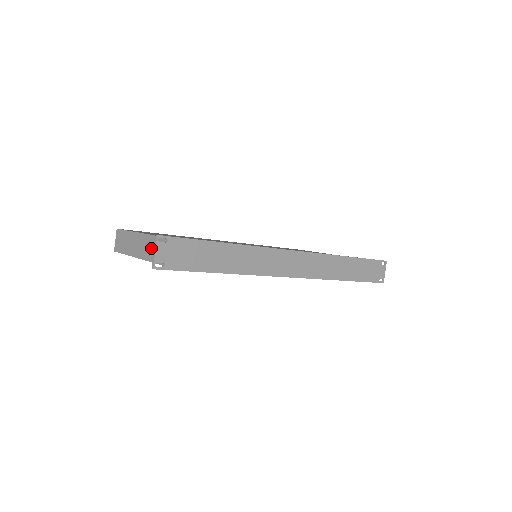
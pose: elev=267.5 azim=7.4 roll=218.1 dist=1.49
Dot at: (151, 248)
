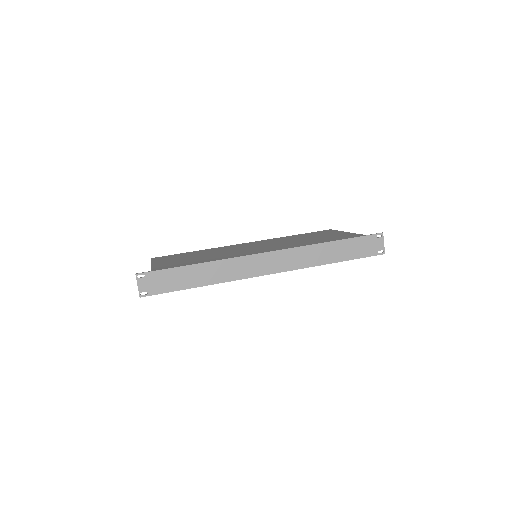
Dot at: occluded
